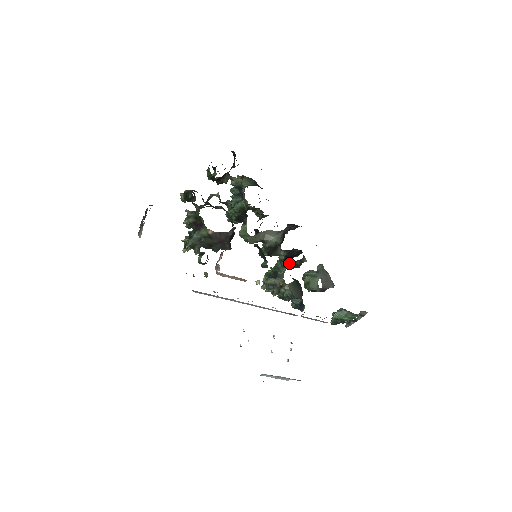
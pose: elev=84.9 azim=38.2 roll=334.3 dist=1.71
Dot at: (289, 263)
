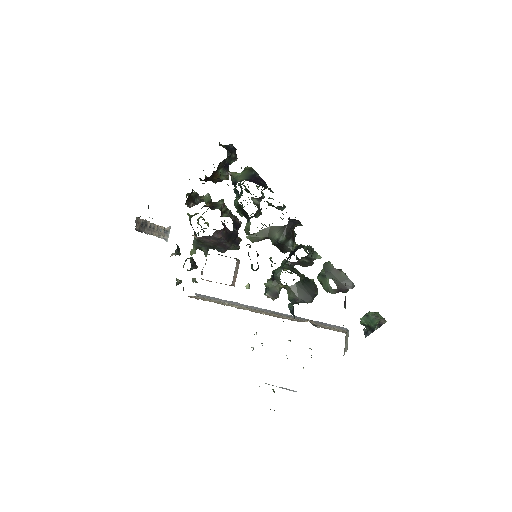
Dot at: (290, 262)
